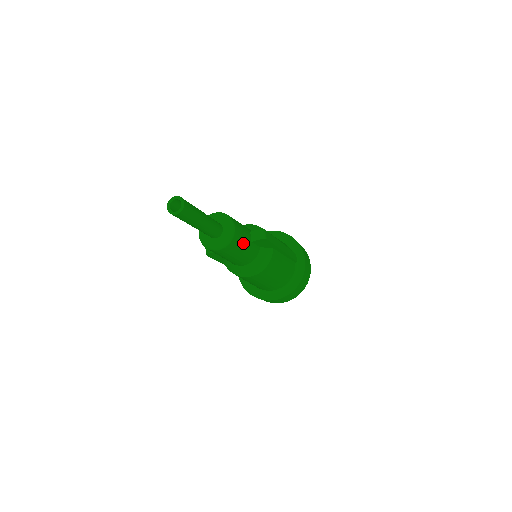
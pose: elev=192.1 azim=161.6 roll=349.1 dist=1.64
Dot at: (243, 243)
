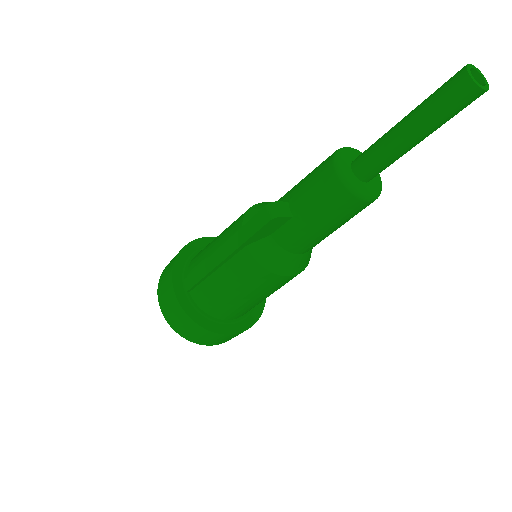
Dot at: occluded
